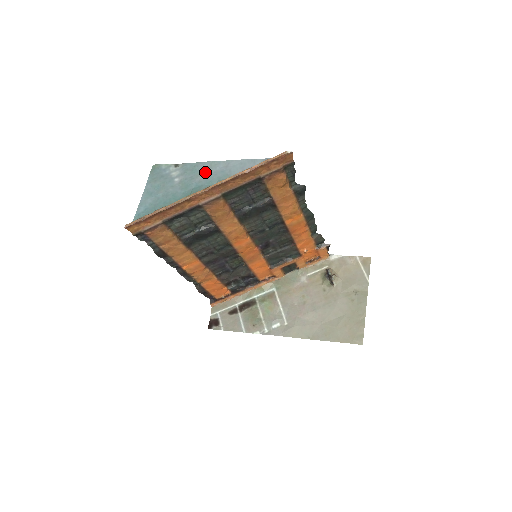
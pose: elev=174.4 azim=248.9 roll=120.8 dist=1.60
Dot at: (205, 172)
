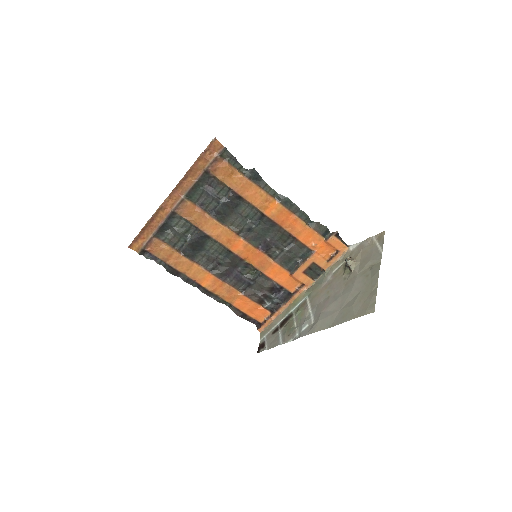
Dot at: occluded
